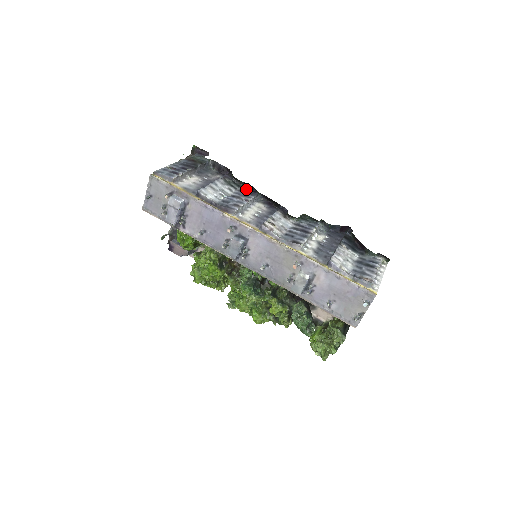
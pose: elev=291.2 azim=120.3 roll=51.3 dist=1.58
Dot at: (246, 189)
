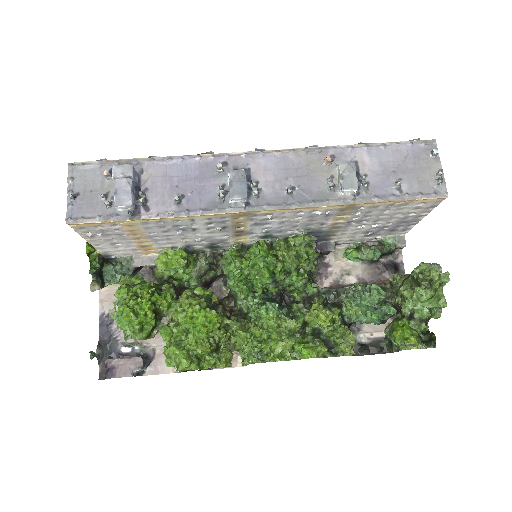
Dot at: occluded
